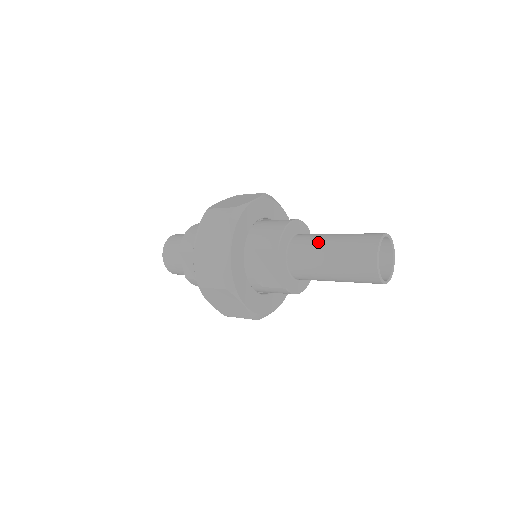
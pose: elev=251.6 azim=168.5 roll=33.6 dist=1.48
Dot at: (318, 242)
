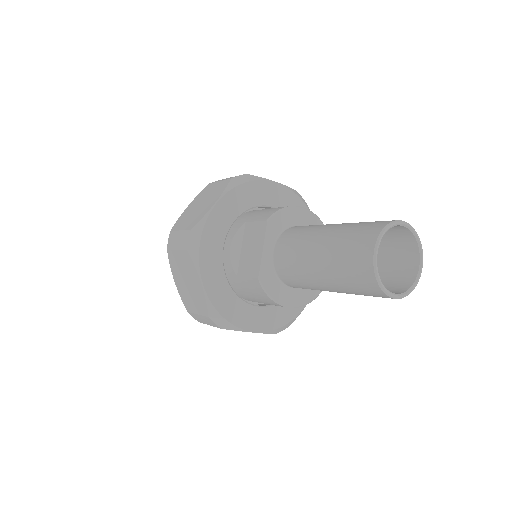
Dot at: (319, 225)
